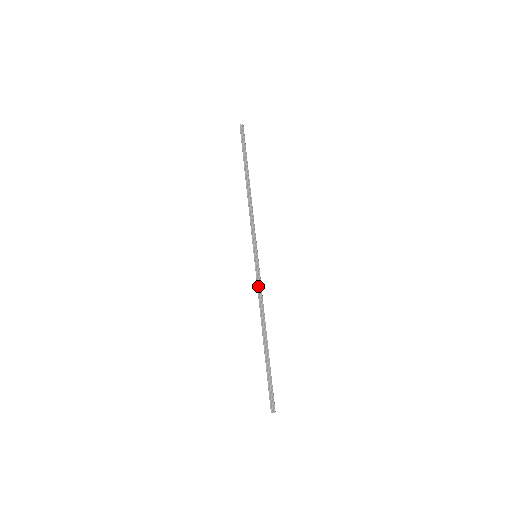
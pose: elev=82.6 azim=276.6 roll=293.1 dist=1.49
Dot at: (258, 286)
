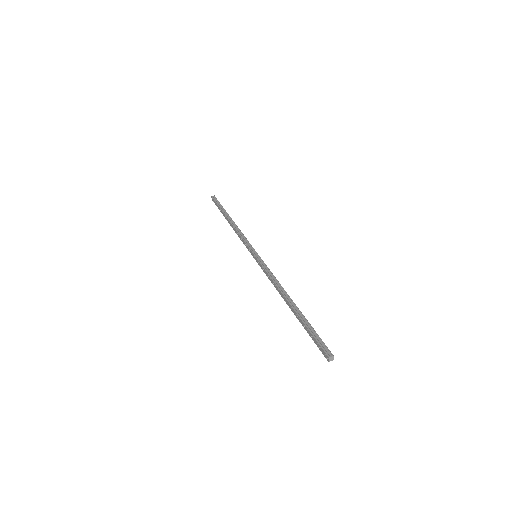
Dot at: (267, 271)
